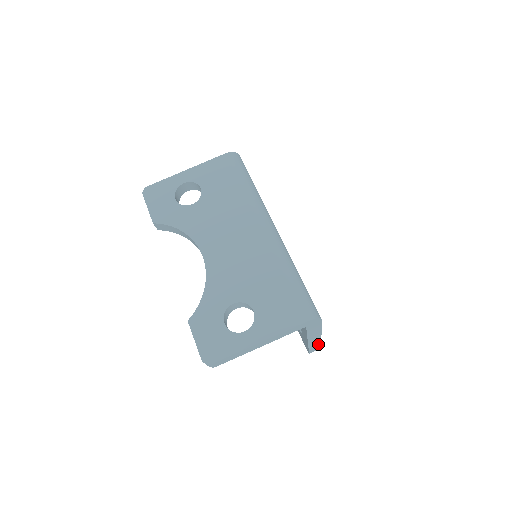
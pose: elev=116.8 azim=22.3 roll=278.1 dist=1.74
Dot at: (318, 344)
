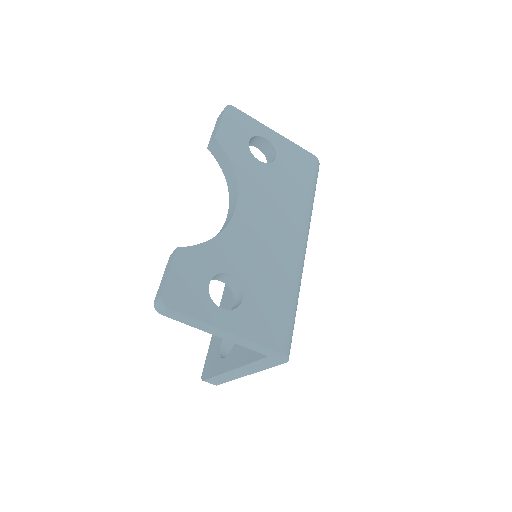
Dot at: (226, 380)
